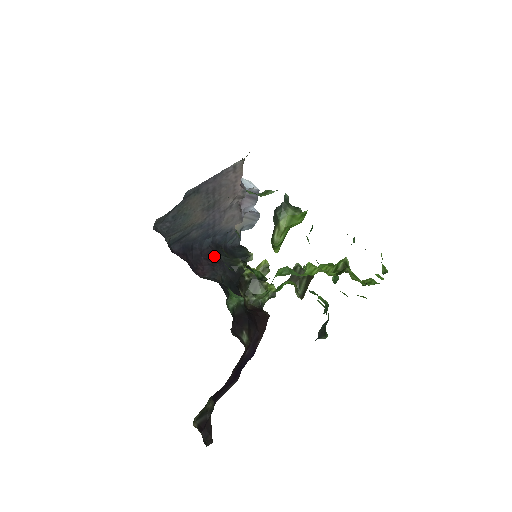
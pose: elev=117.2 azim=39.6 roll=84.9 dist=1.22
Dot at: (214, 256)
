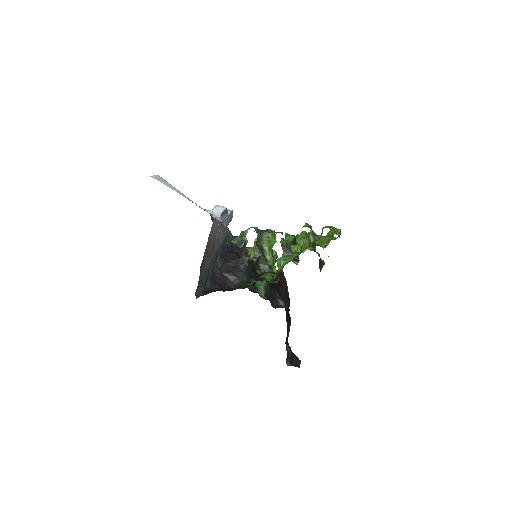
Dot at: (229, 266)
